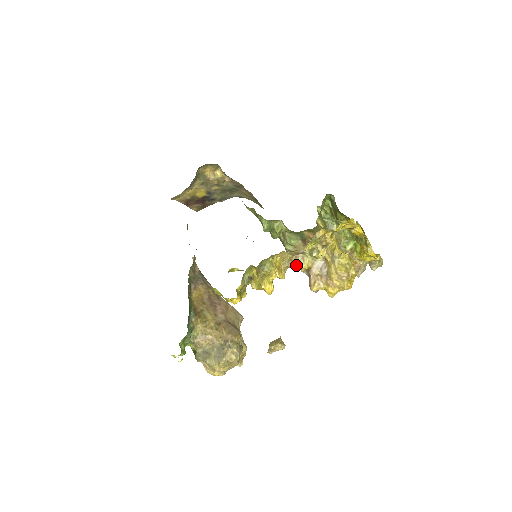
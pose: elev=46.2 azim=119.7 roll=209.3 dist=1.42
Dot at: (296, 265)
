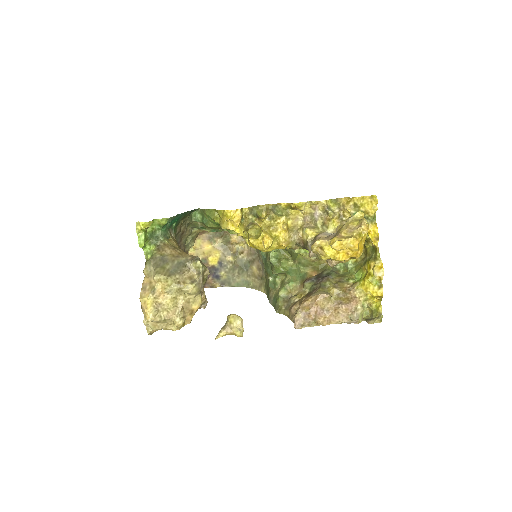
Dot at: (305, 228)
